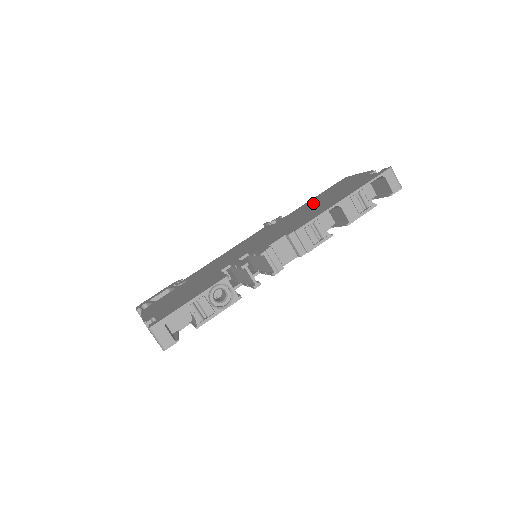
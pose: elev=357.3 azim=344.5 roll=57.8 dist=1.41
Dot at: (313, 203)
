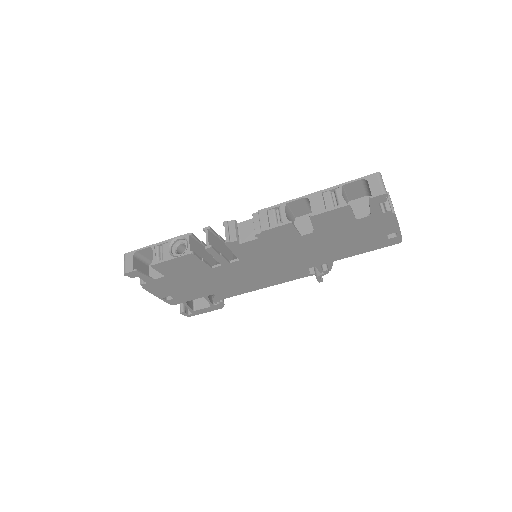
Dot at: occluded
